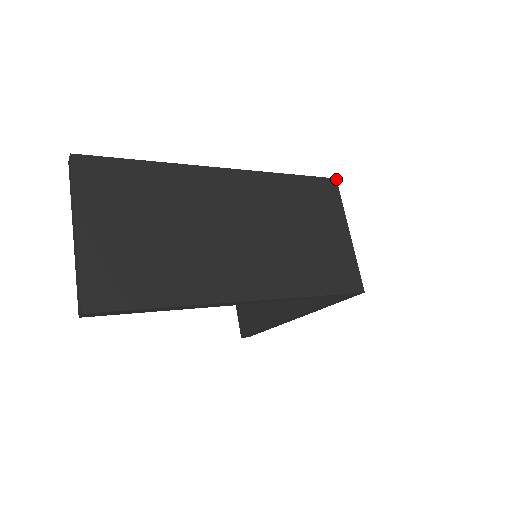
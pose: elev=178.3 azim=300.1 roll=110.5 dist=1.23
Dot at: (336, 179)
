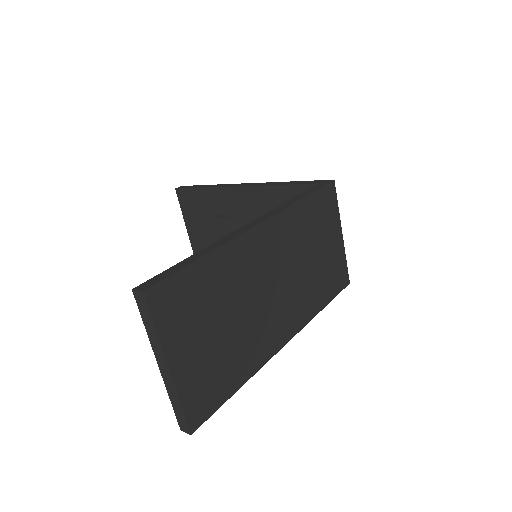
Dot at: (334, 180)
